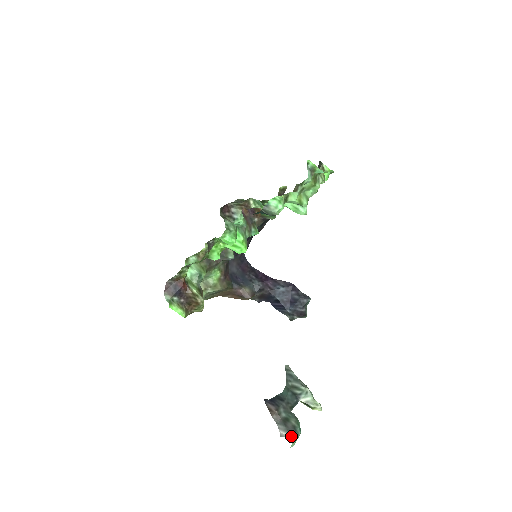
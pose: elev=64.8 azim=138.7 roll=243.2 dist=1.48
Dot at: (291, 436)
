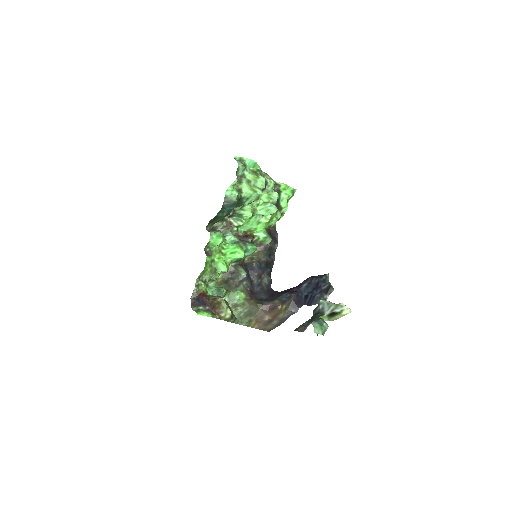
Dot at: (311, 323)
